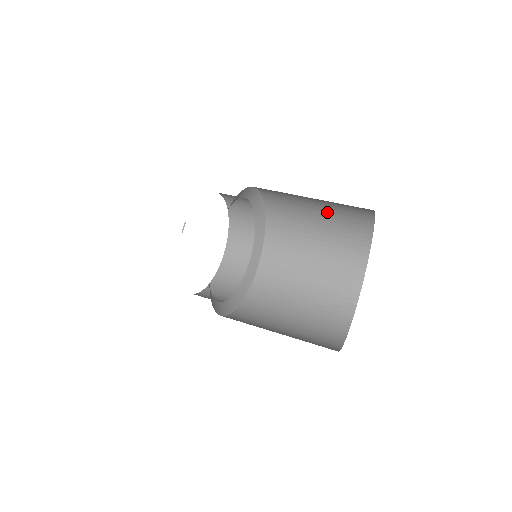
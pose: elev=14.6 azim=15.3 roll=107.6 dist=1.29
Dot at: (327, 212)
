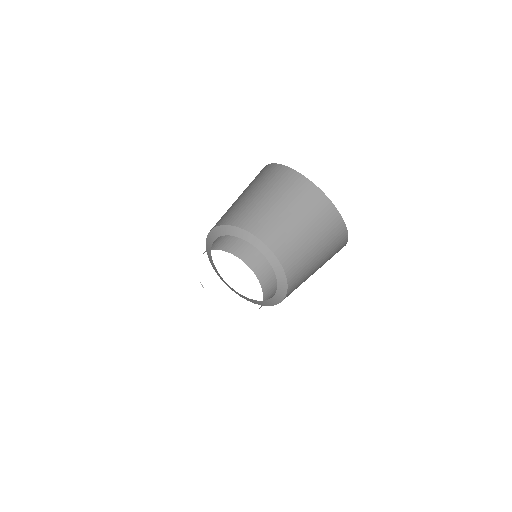
Dot at: (264, 192)
